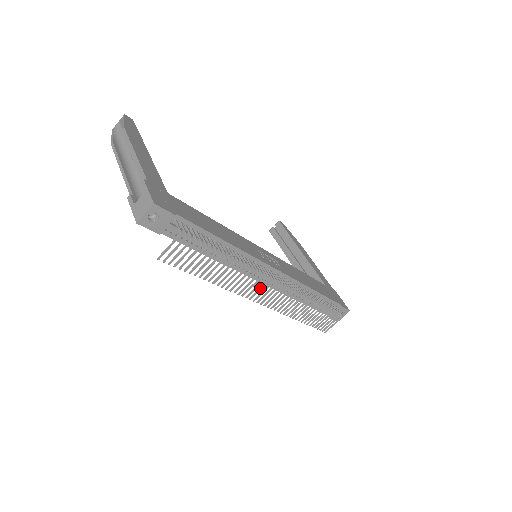
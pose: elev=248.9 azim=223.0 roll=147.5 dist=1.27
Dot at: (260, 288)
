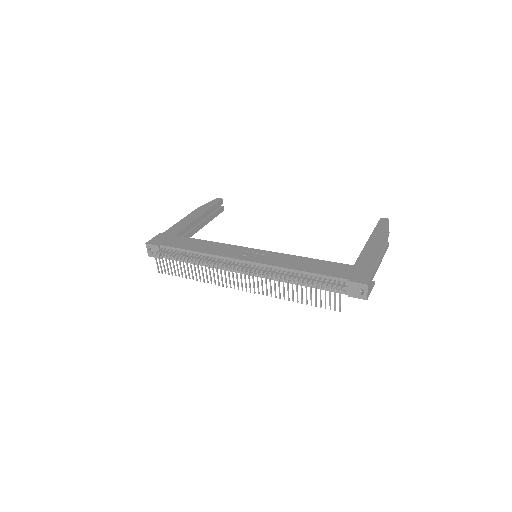
Dot at: (229, 277)
